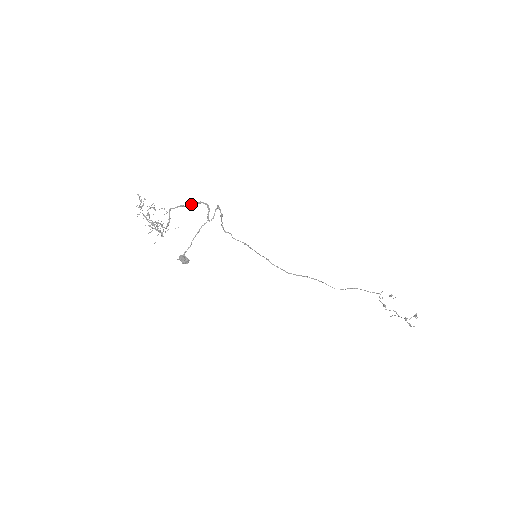
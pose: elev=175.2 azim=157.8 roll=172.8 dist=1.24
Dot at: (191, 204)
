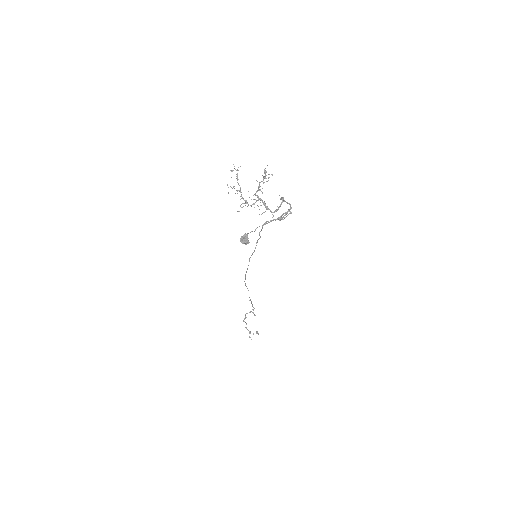
Dot at: (284, 200)
